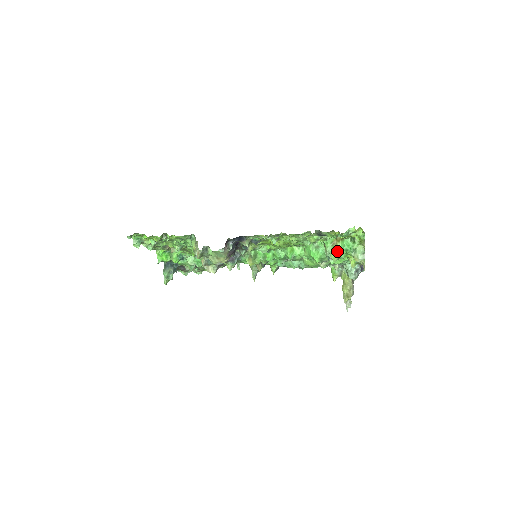
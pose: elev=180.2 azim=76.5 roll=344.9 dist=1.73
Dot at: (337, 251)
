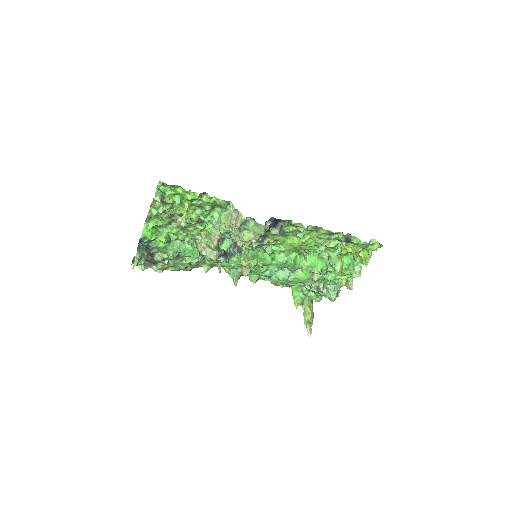
Dot at: (342, 264)
